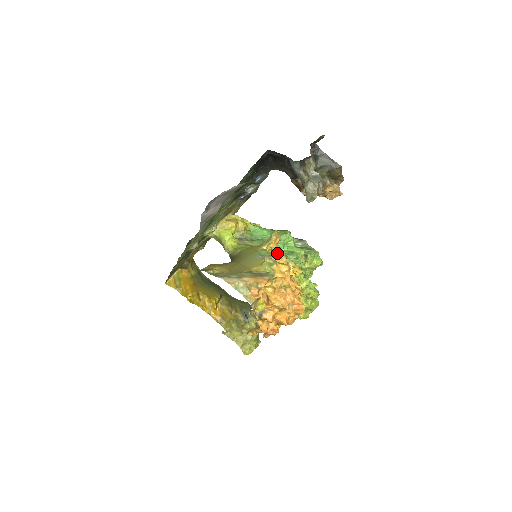
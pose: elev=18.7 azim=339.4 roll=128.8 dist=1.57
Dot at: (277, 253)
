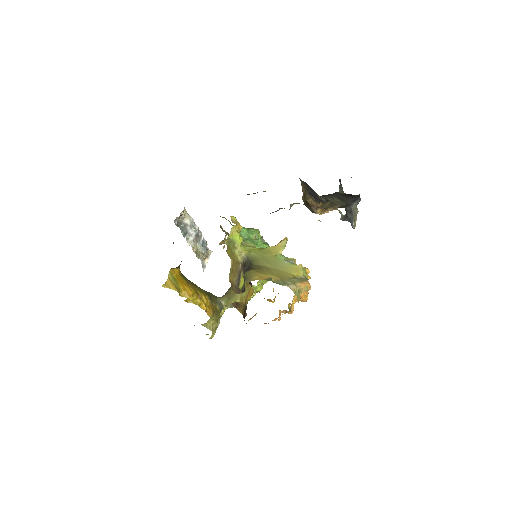
Dot at: occluded
